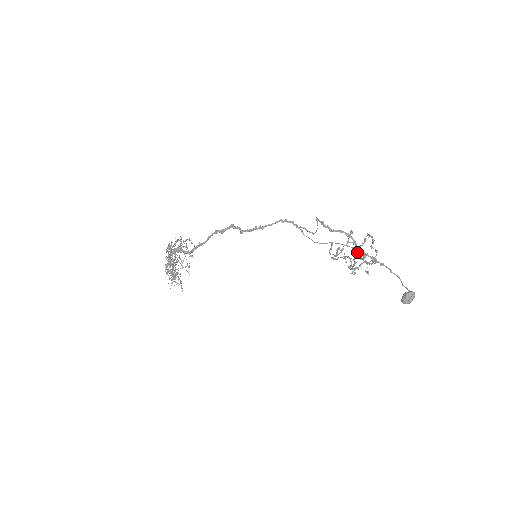
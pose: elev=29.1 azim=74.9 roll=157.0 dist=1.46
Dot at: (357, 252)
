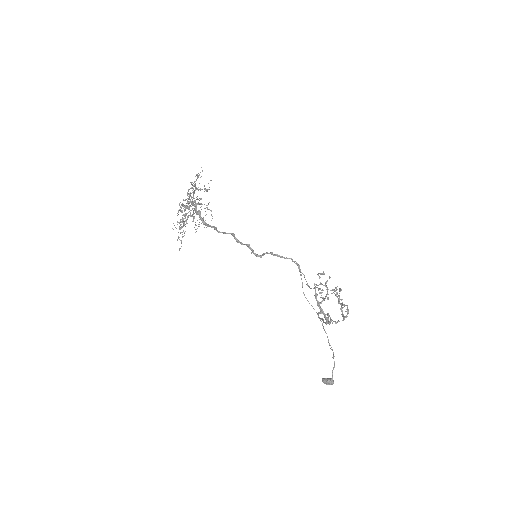
Dot at: (328, 314)
